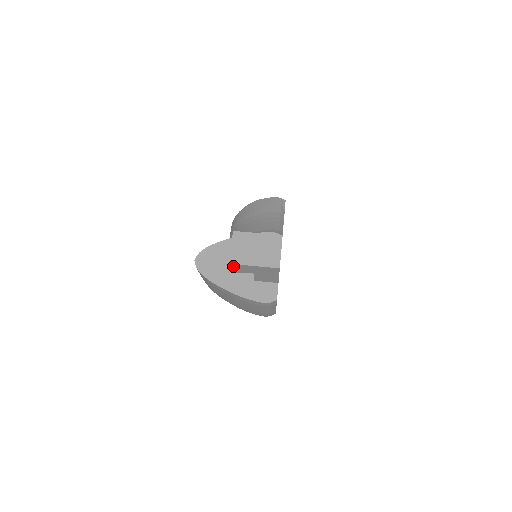
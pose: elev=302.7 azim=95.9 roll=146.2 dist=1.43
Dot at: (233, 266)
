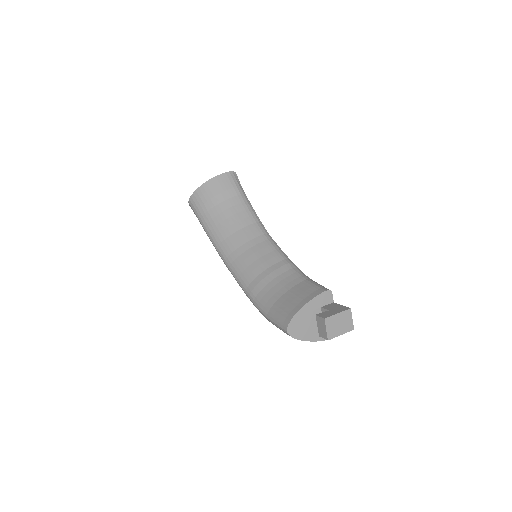
Dot at: (328, 338)
